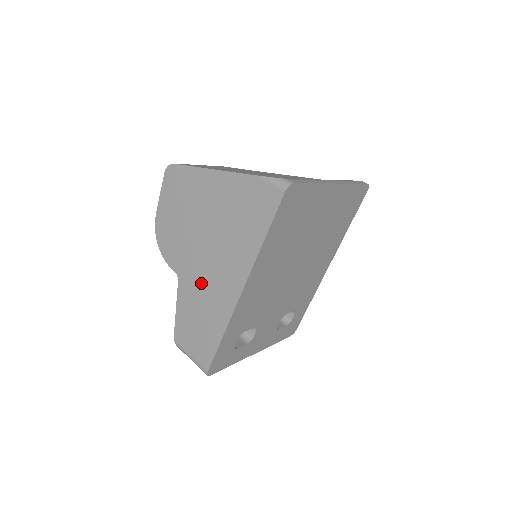
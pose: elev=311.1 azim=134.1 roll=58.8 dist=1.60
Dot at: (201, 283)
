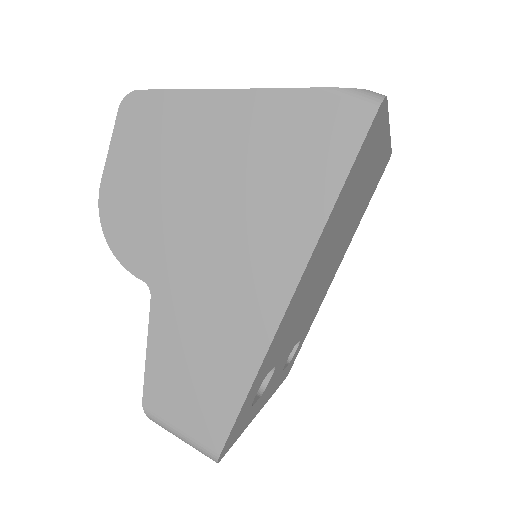
Dot at: (202, 293)
